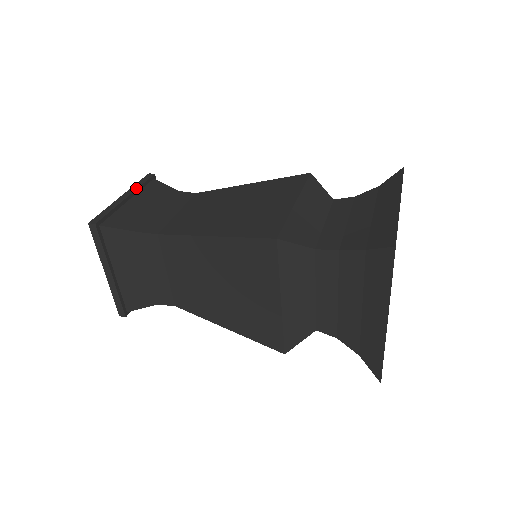
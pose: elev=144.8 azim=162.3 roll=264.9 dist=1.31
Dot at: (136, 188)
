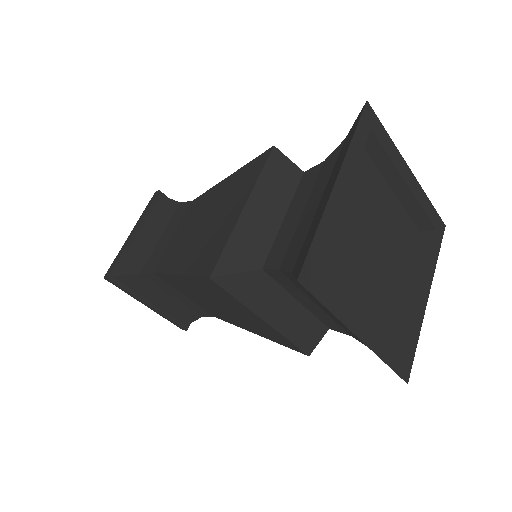
Dot at: (142, 218)
